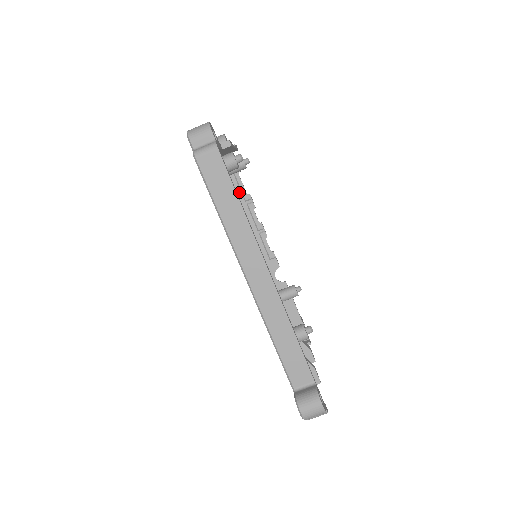
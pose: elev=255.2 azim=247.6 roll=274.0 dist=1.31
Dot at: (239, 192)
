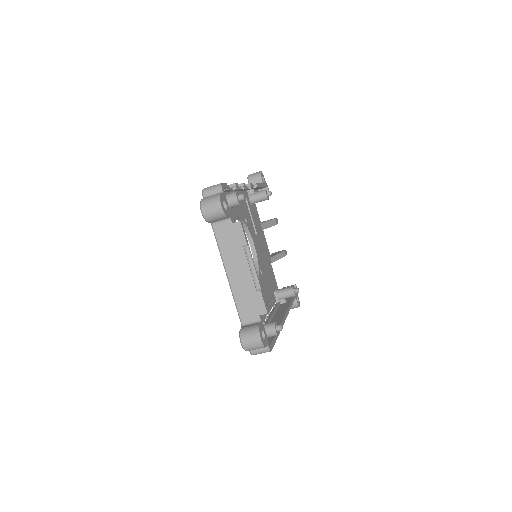
Dot at: occluded
